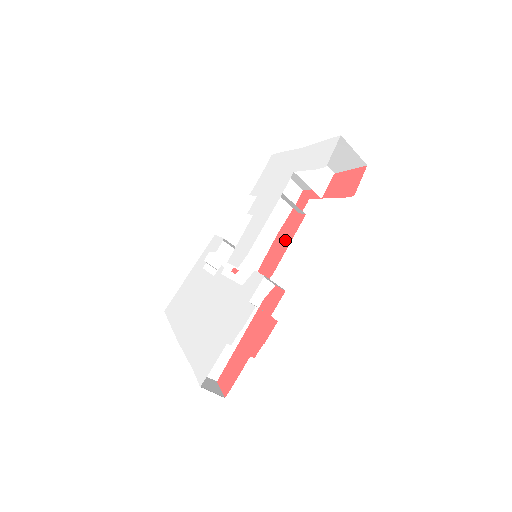
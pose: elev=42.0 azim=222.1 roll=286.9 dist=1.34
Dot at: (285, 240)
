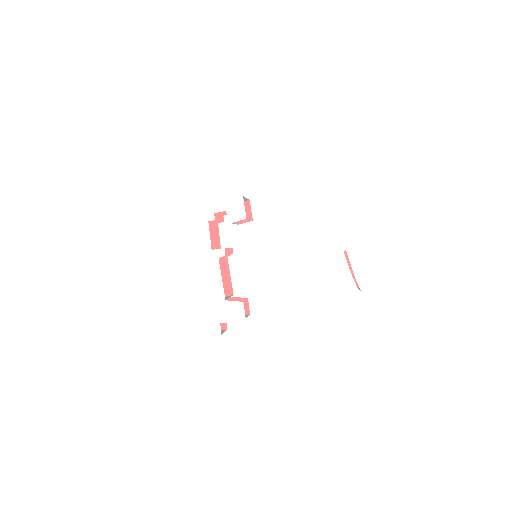
Dot at: occluded
